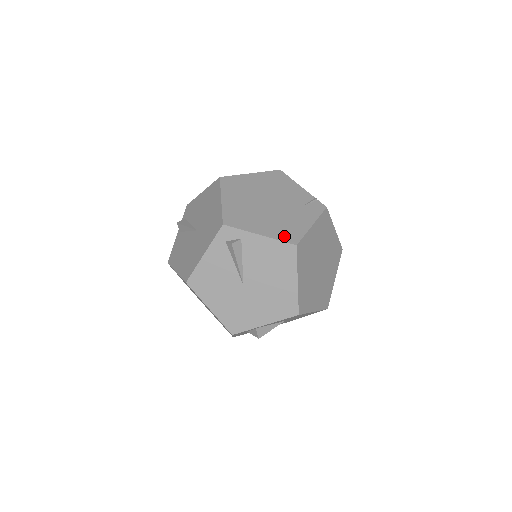
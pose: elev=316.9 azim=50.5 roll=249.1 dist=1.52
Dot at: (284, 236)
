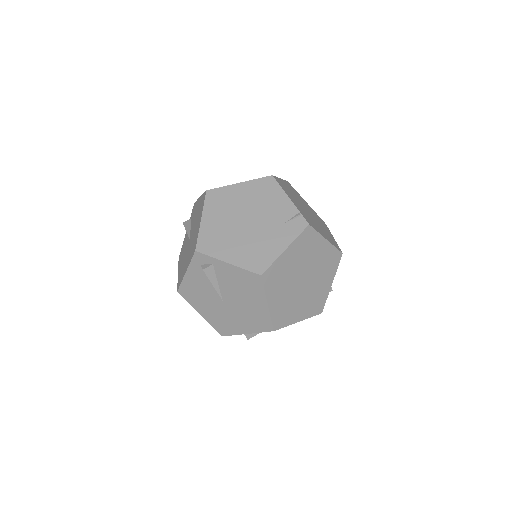
Dot at: (251, 264)
